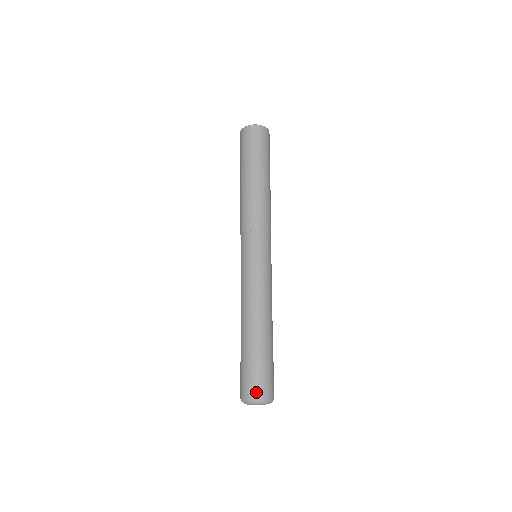
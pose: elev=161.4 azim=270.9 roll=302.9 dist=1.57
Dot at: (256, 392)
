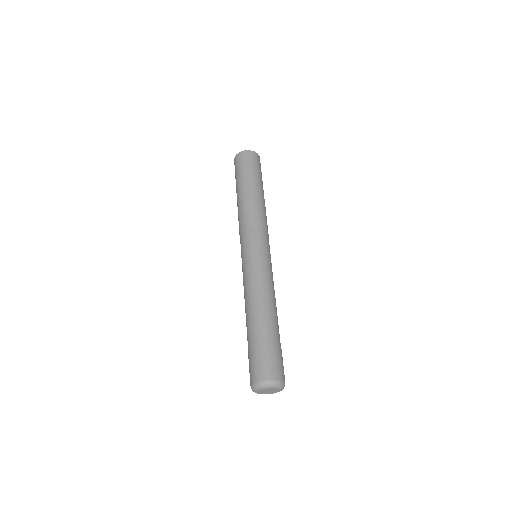
Dot at: (272, 373)
